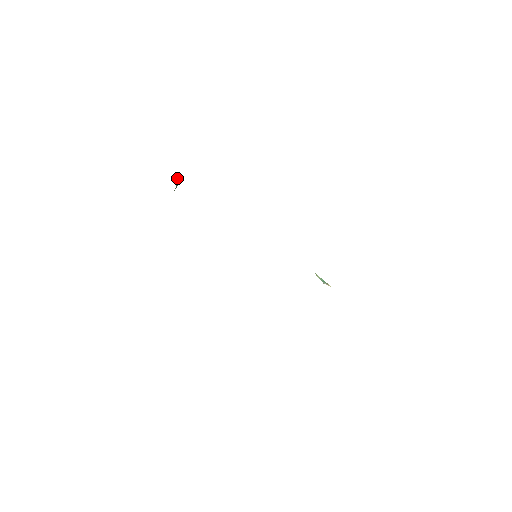
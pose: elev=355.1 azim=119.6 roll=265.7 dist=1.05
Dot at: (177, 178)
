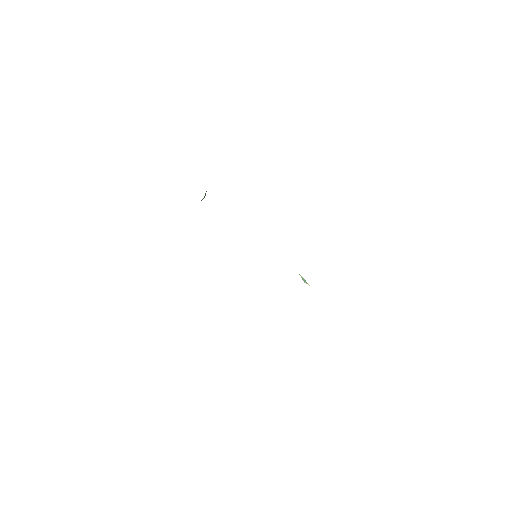
Dot at: (206, 191)
